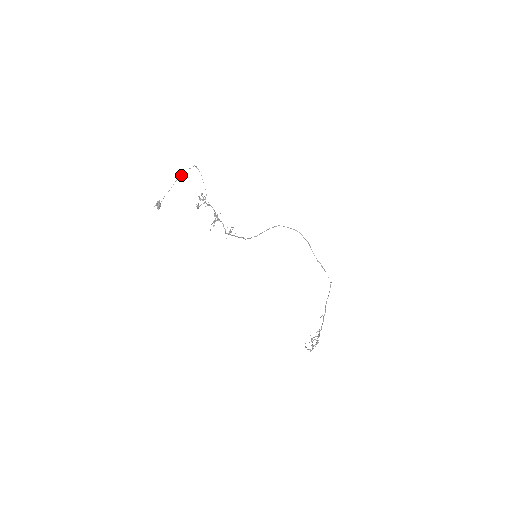
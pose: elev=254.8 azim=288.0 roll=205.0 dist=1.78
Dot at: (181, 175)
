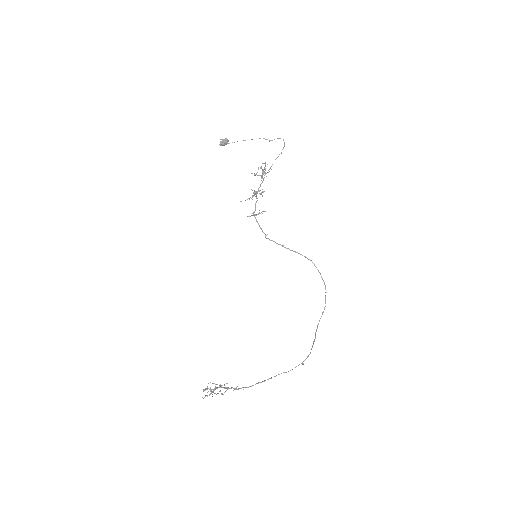
Dot at: (266, 139)
